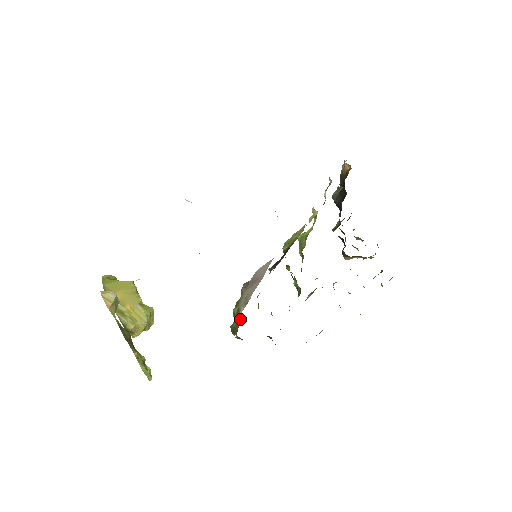
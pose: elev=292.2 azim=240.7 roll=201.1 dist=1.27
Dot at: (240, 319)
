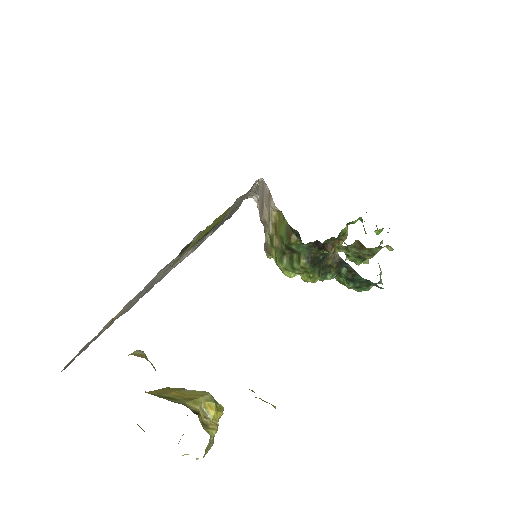
Dot at: (281, 217)
